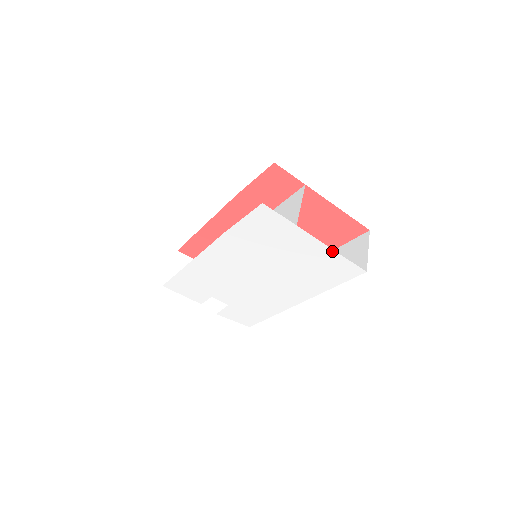
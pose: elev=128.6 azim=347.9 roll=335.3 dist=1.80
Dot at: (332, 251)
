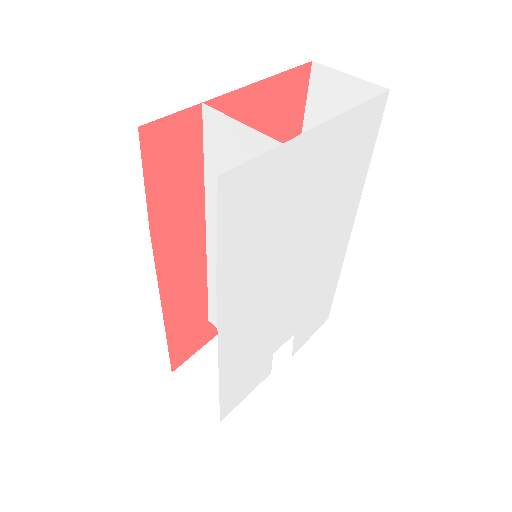
Dot at: (342, 117)
